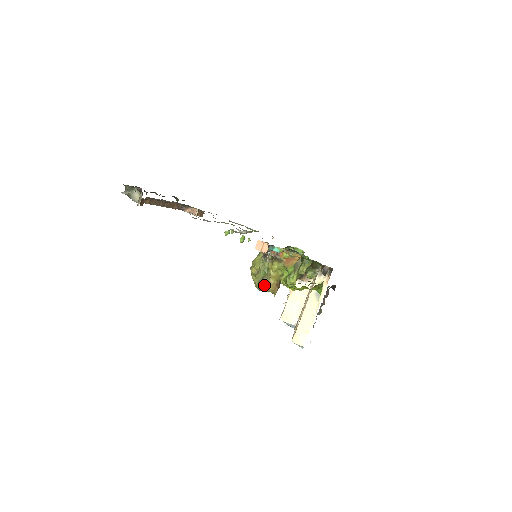
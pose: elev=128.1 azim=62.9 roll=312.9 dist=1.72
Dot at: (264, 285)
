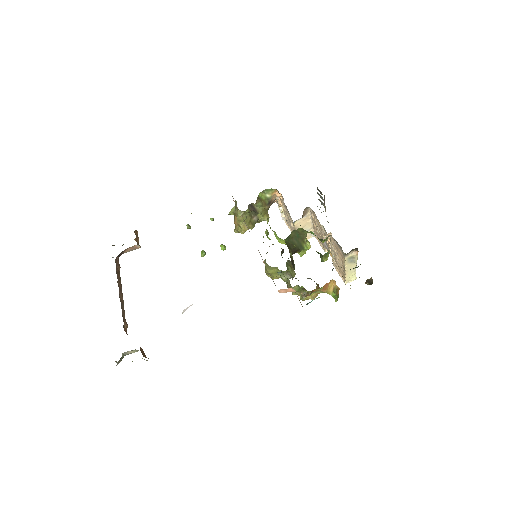
Dot at: (308, 299)
